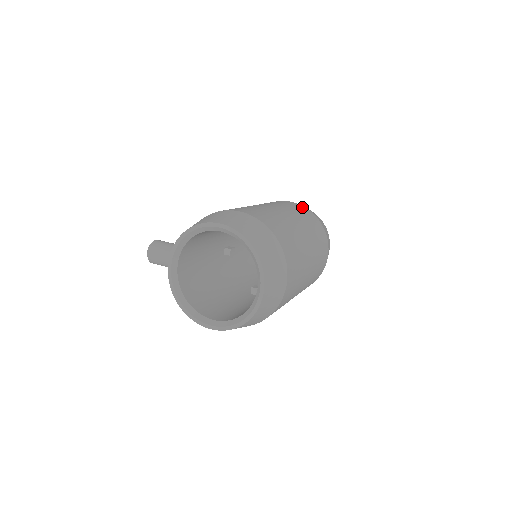
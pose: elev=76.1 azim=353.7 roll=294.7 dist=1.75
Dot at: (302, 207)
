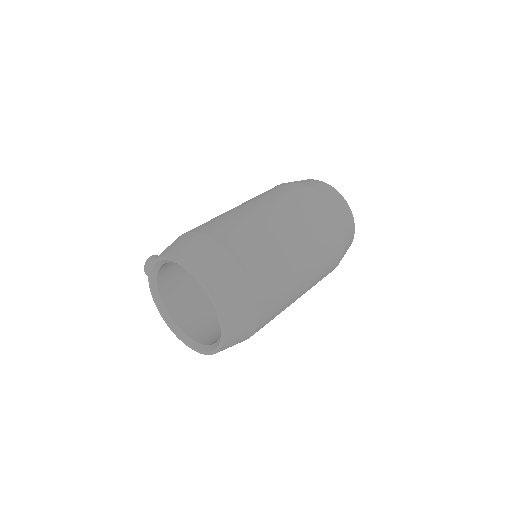
Dot at: (306, 190)
